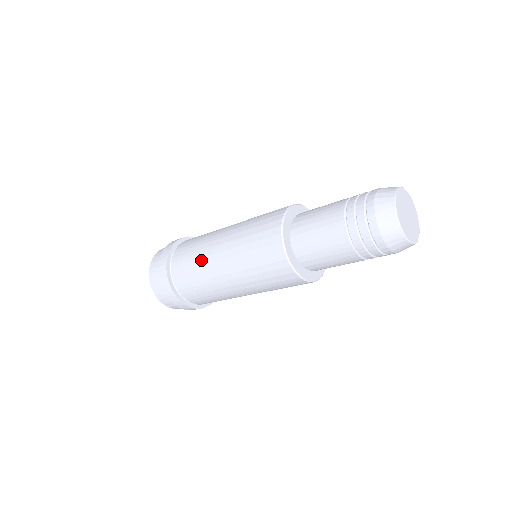
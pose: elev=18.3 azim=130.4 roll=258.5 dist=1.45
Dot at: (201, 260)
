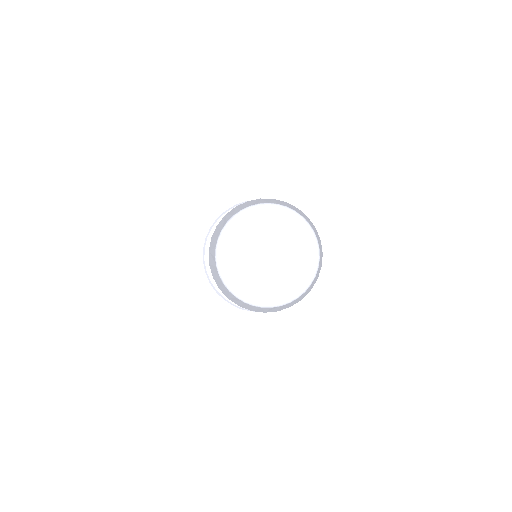
Dot at: occluded
